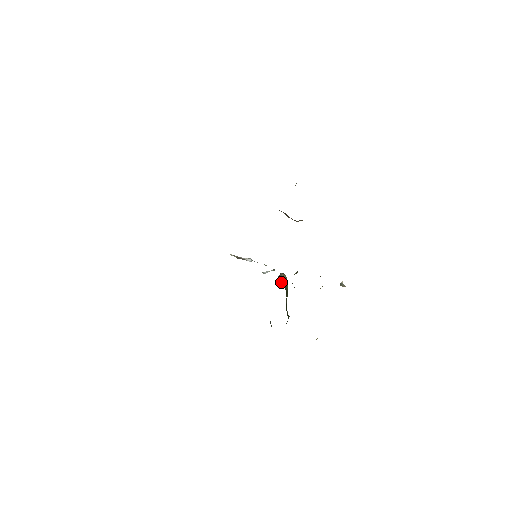
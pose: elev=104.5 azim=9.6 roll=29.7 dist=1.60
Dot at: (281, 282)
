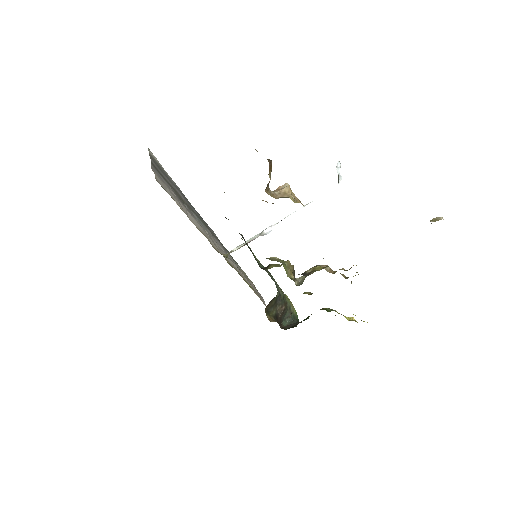
Dot at: occluded
